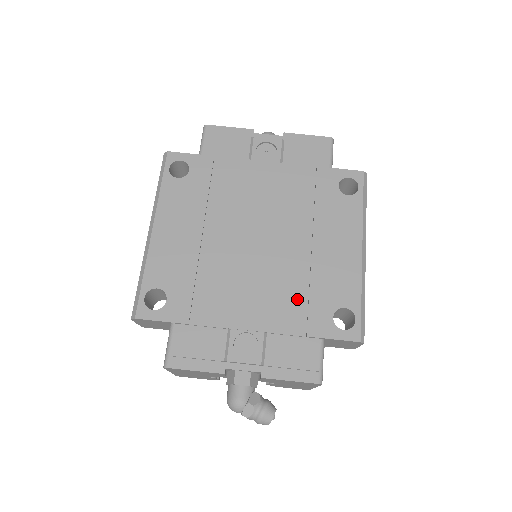
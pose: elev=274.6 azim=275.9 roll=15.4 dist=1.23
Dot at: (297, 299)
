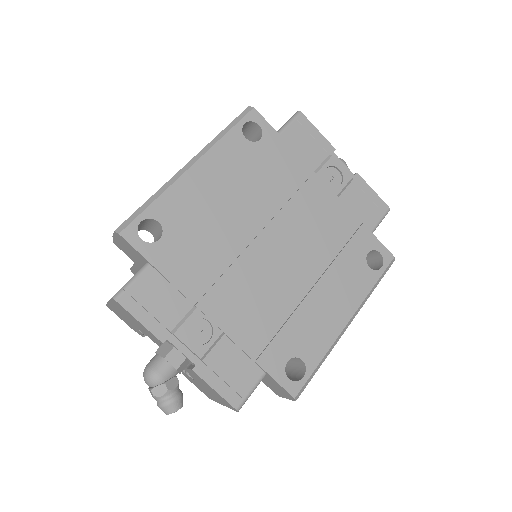
Dot at: (270, 323)
